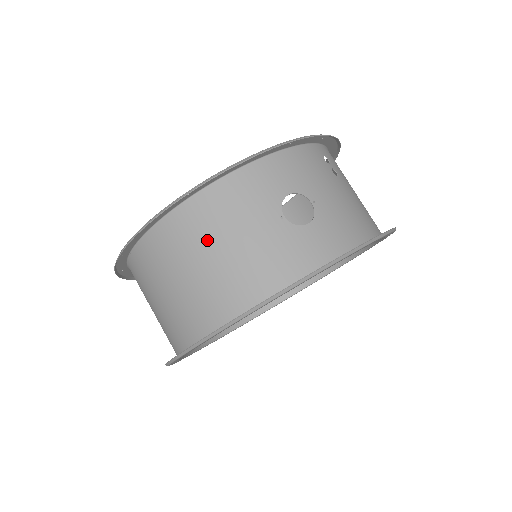
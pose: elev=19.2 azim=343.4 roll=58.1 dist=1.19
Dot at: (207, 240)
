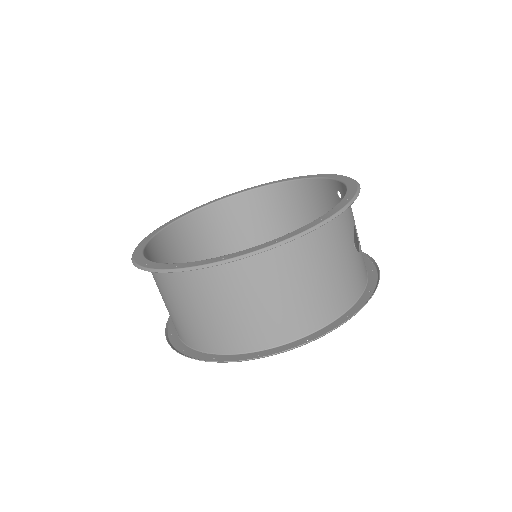
Dot at: (321, 259)
